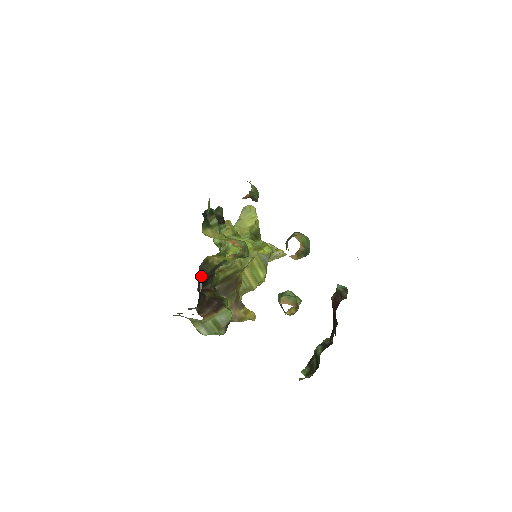
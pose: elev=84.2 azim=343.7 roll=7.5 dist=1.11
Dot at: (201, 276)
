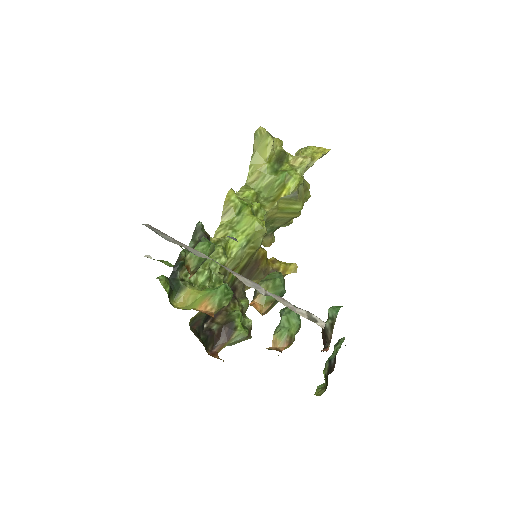
Dot at: (199, 324)
